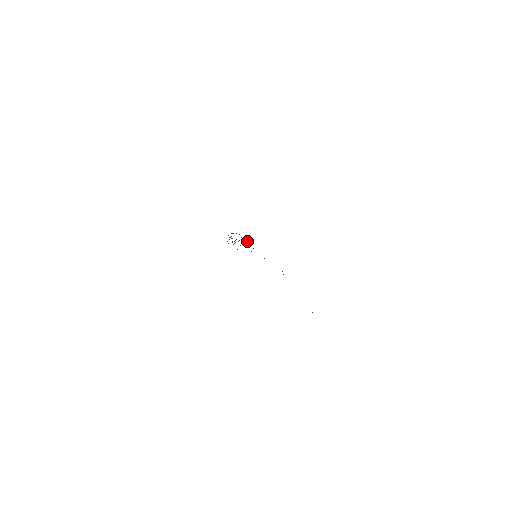
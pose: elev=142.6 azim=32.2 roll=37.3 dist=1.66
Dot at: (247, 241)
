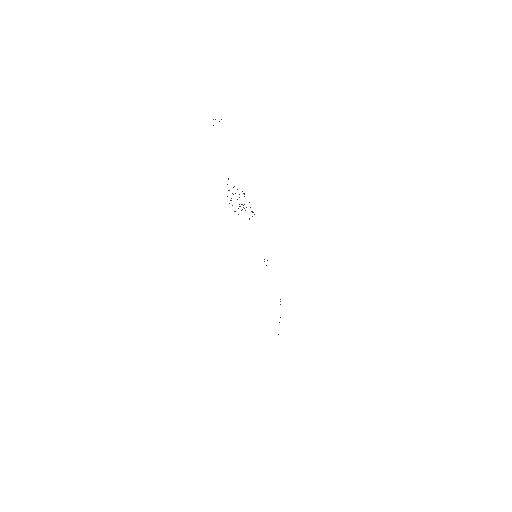
Dot at: occluded
